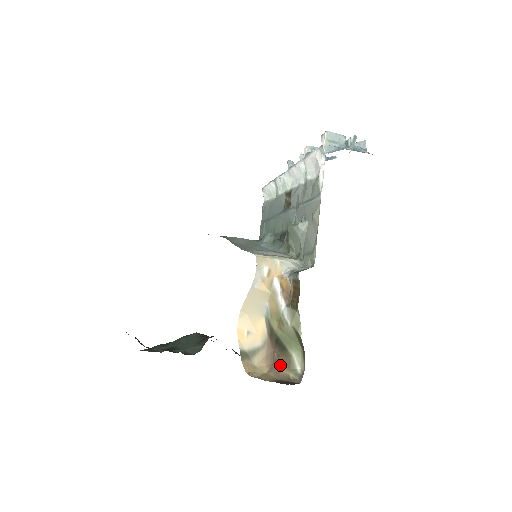
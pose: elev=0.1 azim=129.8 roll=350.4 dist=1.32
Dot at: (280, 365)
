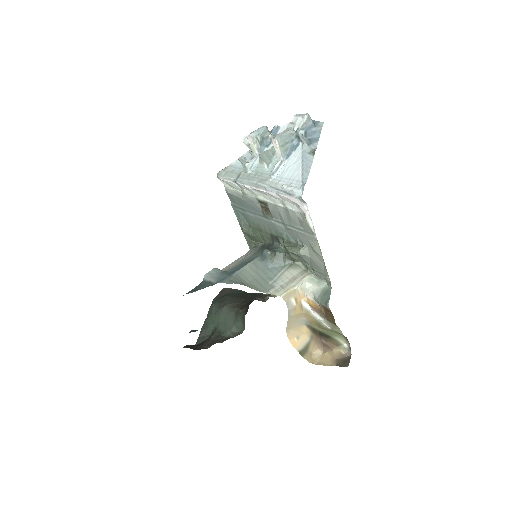
Dot at: (330, 347)
